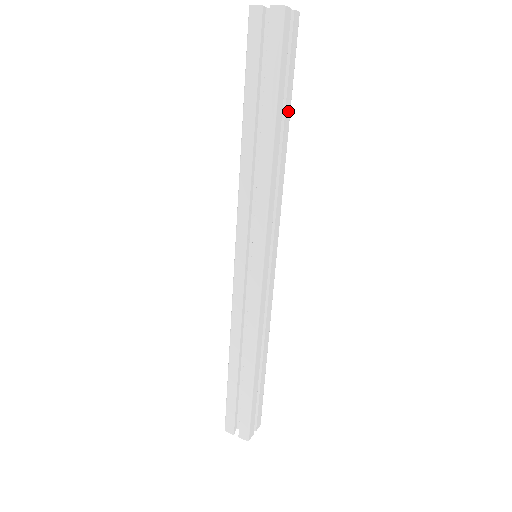
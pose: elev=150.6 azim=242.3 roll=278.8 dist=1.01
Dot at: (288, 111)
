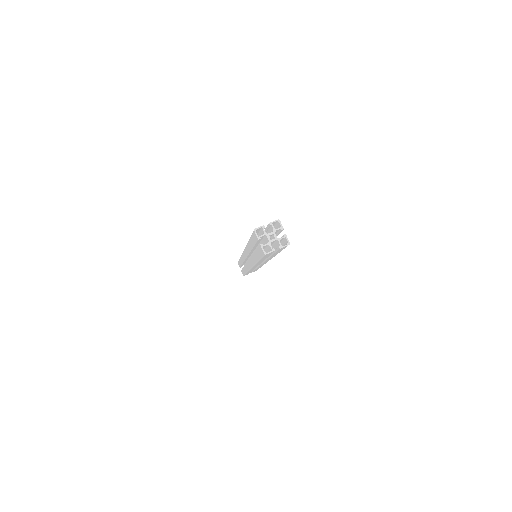
Dot at: occluded
